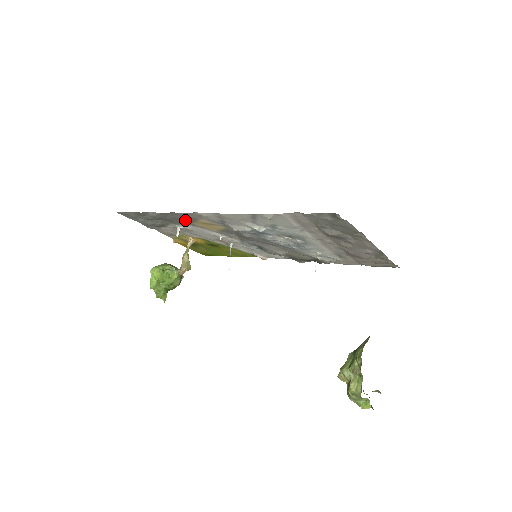
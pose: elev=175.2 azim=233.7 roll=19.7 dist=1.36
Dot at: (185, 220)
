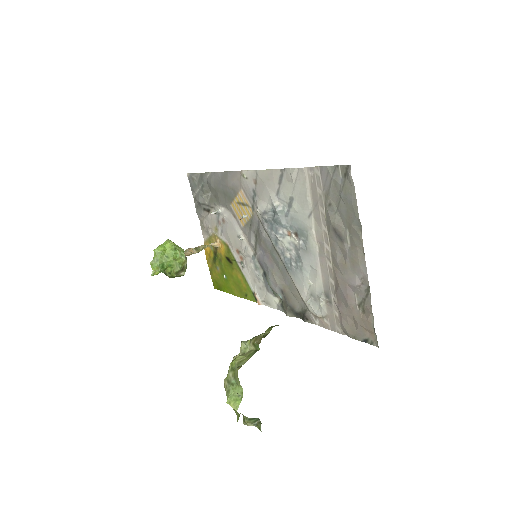
Dot at: (228, 193)
